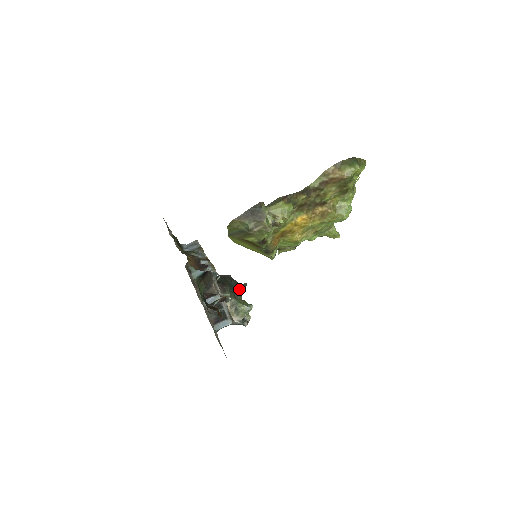
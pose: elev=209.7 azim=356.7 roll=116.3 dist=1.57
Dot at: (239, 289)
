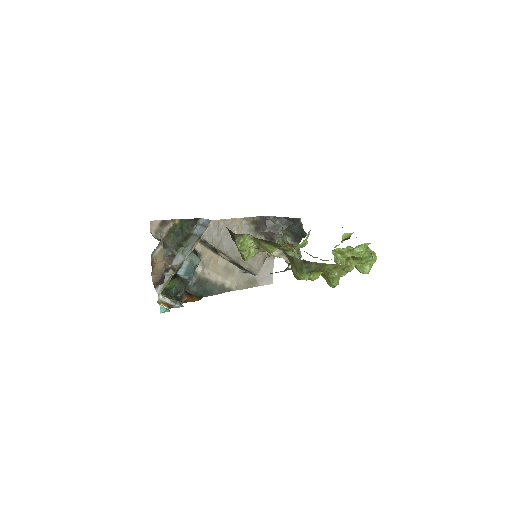
Dot at: (299, 235)
